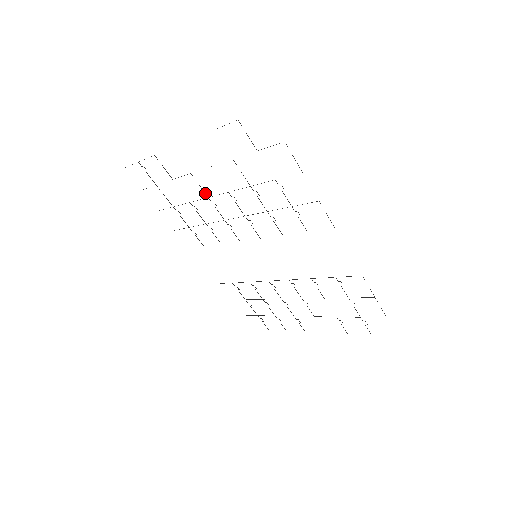
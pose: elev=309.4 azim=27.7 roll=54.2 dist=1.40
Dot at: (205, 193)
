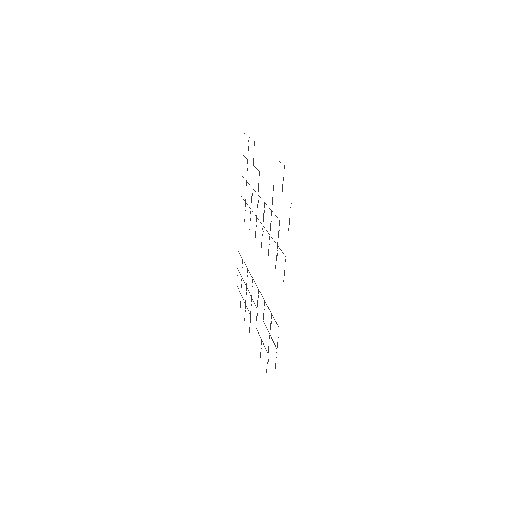
Dot at: (258, 190)
